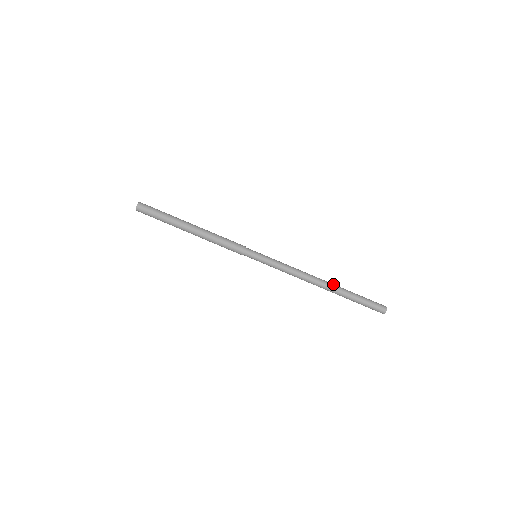
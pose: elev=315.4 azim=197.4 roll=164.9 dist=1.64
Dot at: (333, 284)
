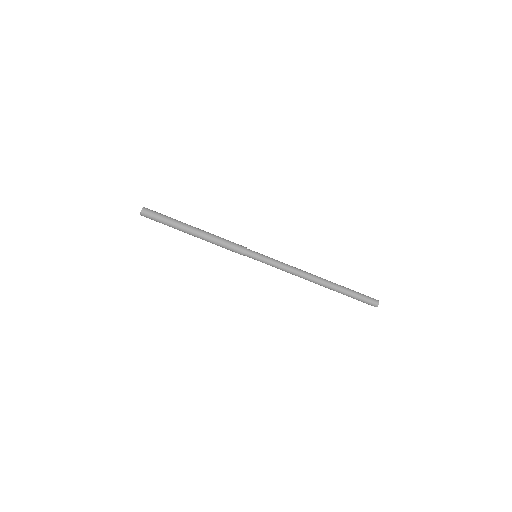
Dot at: occluded
